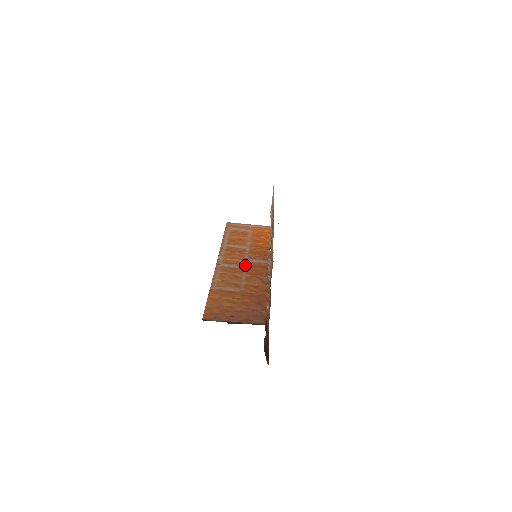
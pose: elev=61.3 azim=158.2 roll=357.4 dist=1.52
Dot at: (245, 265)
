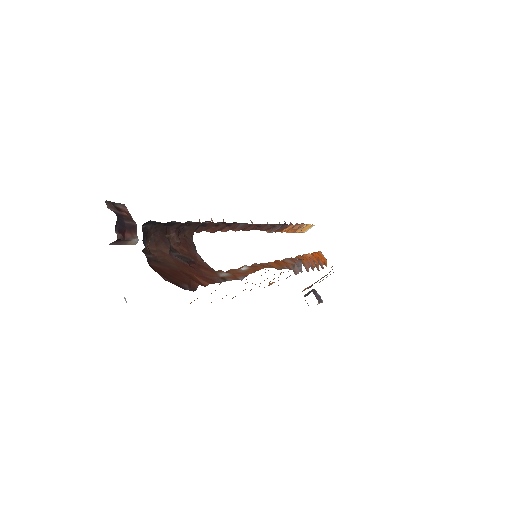
Dot at: occluded
